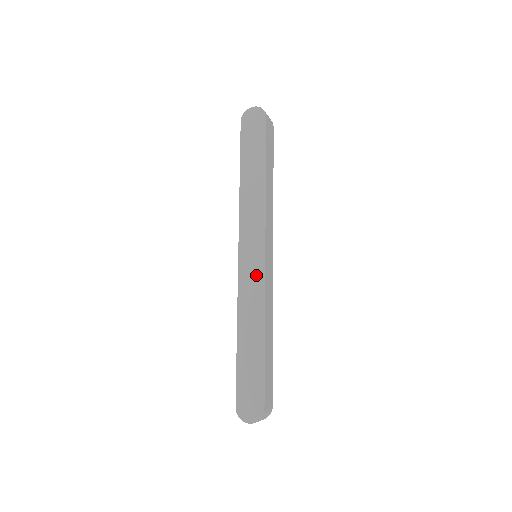
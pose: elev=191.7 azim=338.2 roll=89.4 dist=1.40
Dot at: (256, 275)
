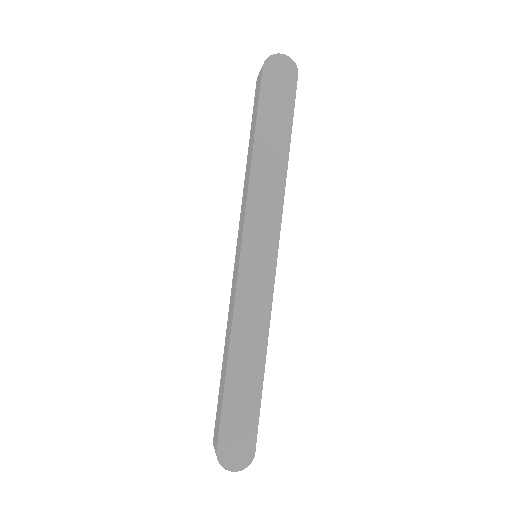
Dot at: (262, 284)
